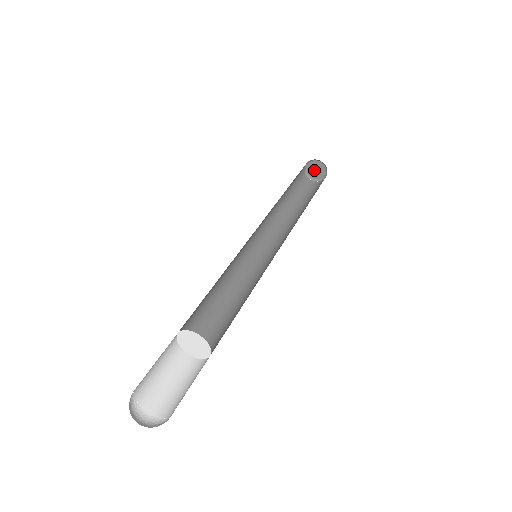
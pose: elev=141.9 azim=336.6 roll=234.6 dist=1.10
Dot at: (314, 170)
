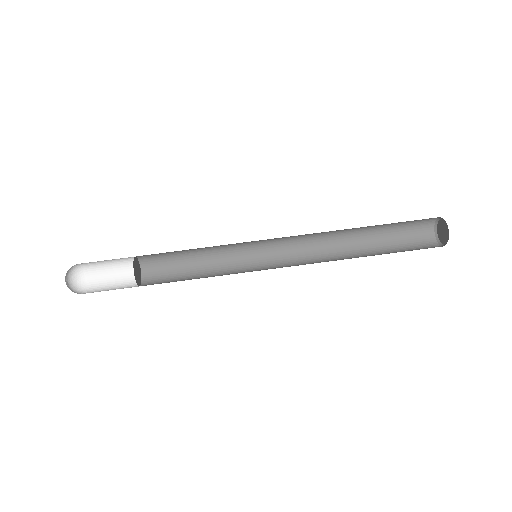
Dot at: (442, 229)
